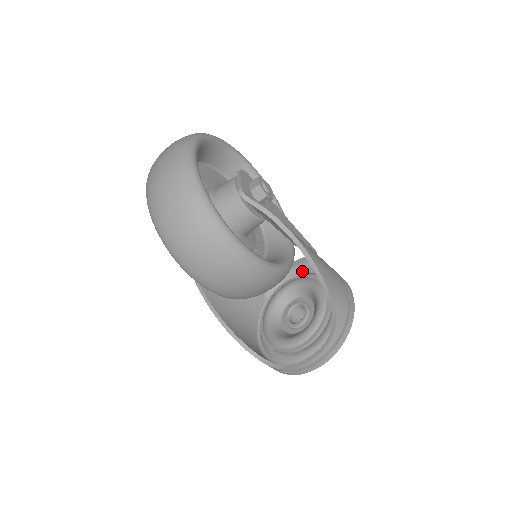
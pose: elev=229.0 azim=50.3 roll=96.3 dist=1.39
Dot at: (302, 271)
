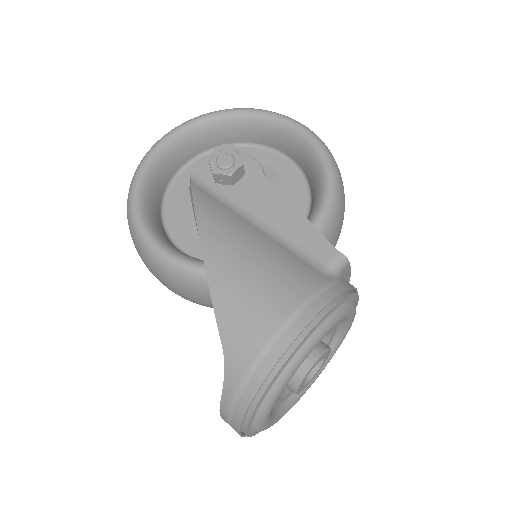
Dot at: occluded
